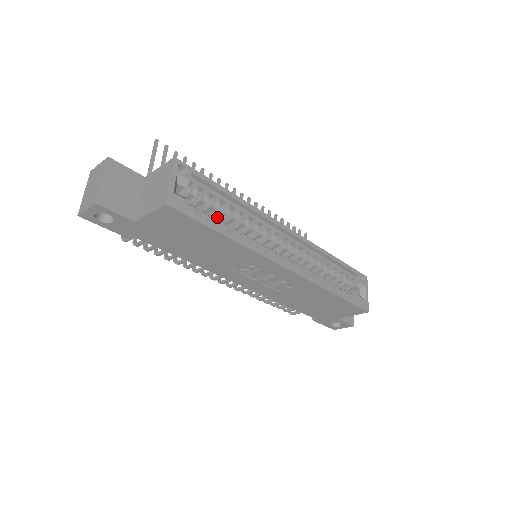
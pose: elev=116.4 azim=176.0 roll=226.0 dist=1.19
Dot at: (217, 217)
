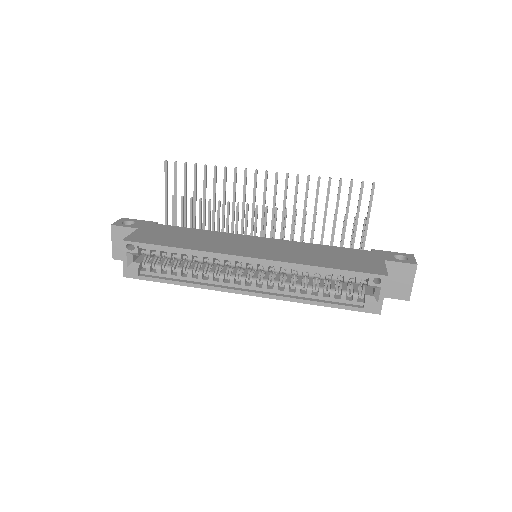
Dot at: occluded
